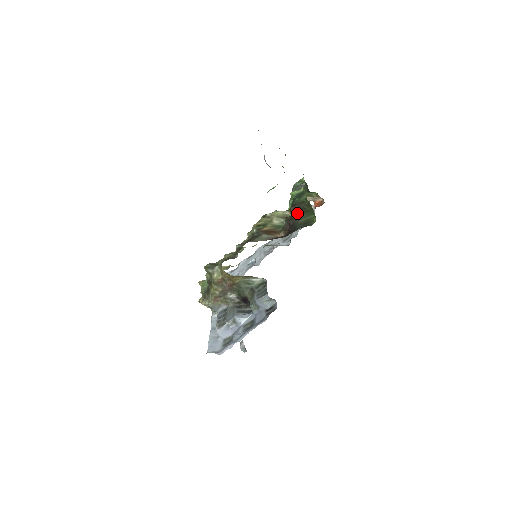
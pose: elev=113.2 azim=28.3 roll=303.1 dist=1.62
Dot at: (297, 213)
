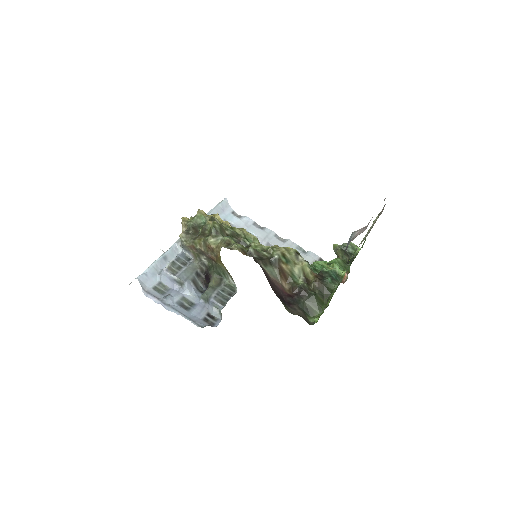
Dot at: (314, 294)
